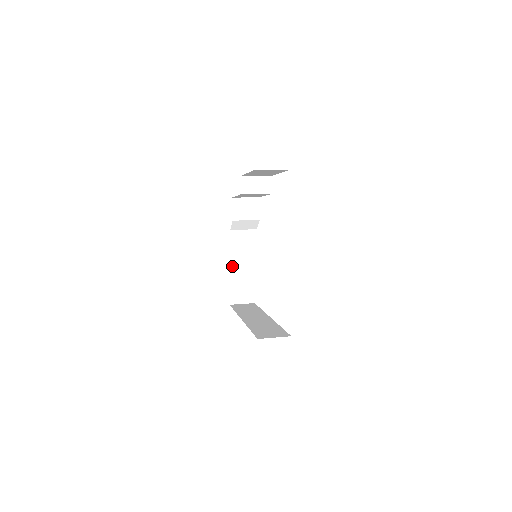
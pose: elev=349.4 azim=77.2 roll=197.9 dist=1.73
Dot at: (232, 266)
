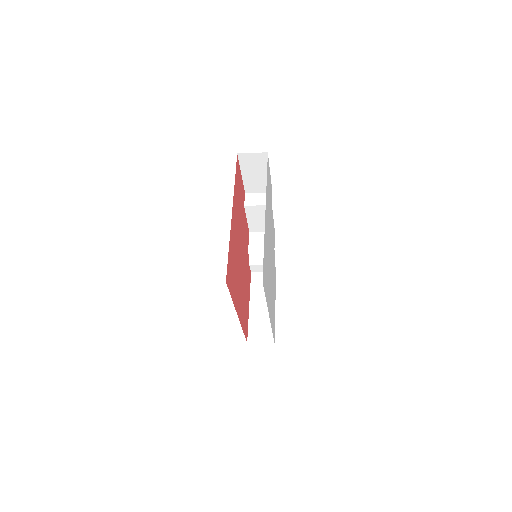
Dot at: (253, 305)
